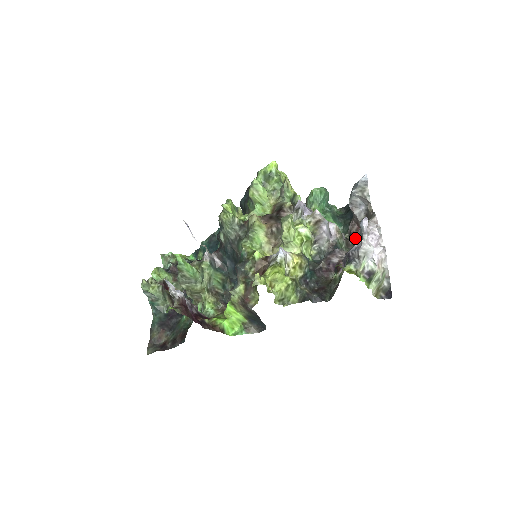
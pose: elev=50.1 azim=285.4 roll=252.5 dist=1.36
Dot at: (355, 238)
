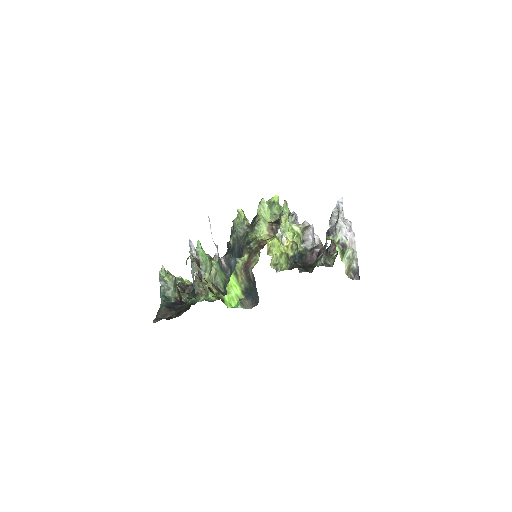
Dot at: occluded
